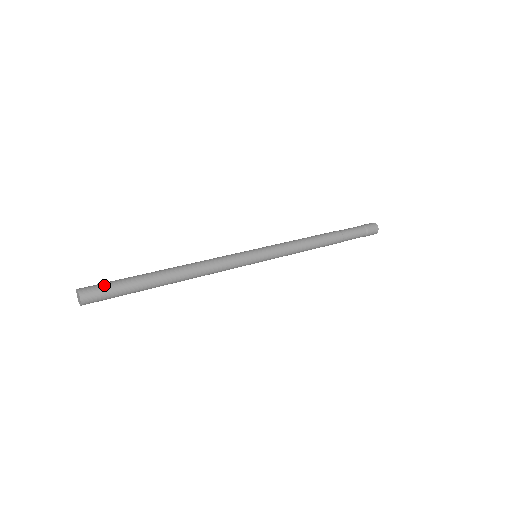
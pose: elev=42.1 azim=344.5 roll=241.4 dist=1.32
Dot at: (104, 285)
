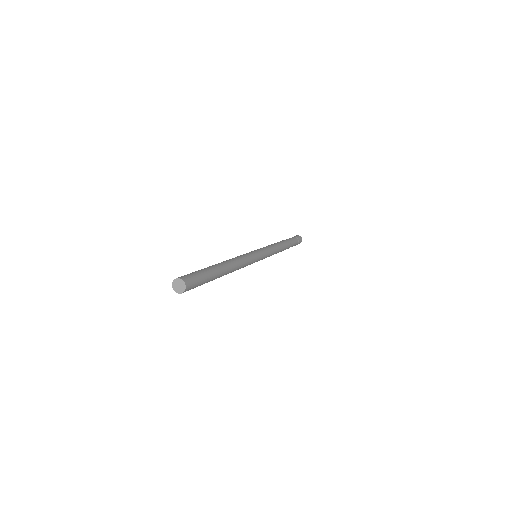
Dot at: (197, 277)
